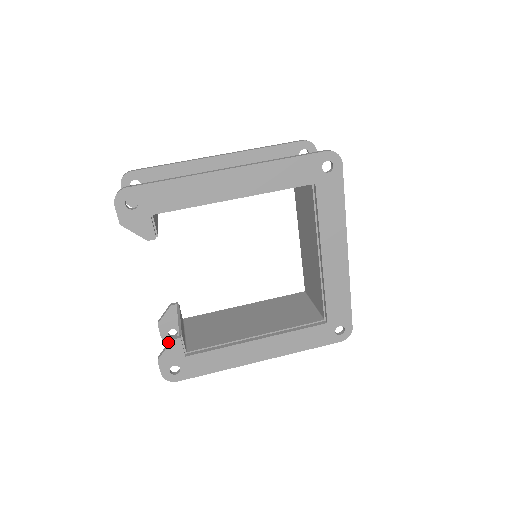
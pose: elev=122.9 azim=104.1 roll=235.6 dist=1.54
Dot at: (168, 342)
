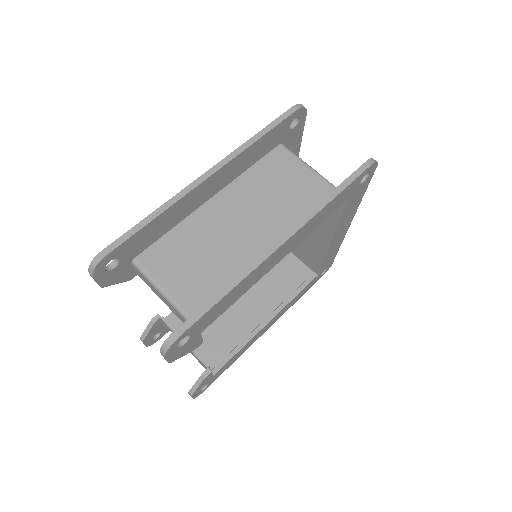
Dot at: (198, 379)
